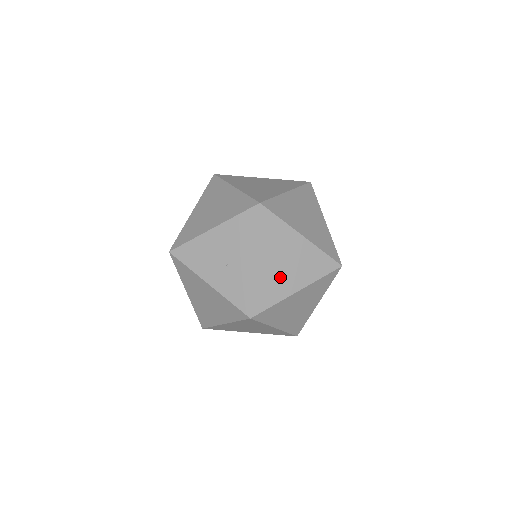
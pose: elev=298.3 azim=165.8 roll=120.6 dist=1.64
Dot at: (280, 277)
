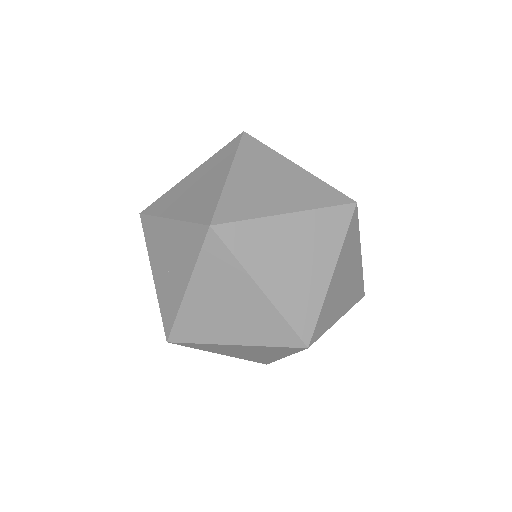
Dot at: (215, 320)
